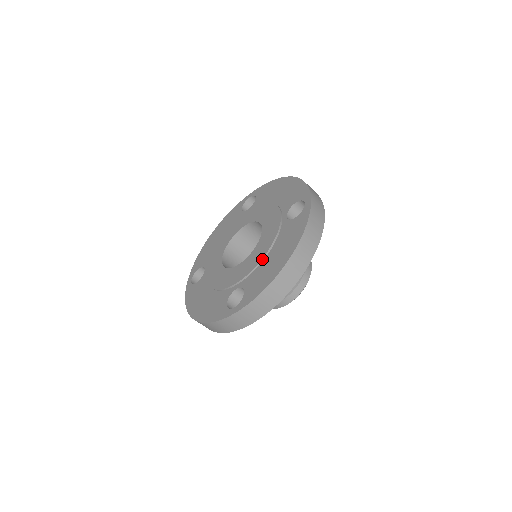
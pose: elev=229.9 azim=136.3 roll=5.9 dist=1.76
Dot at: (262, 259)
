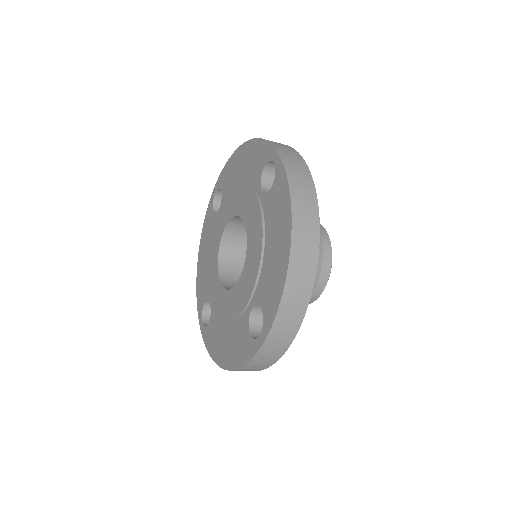
Dot at: (261, 258)
